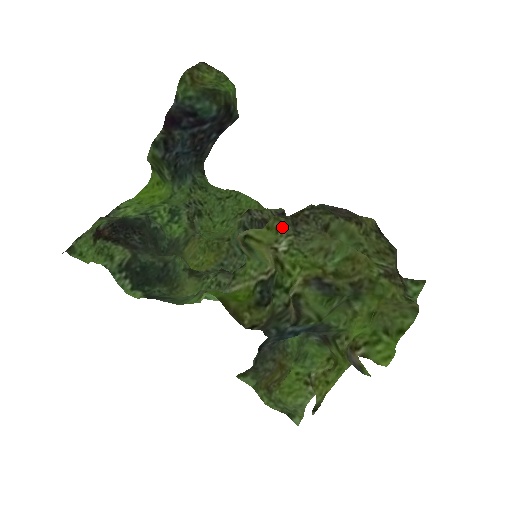
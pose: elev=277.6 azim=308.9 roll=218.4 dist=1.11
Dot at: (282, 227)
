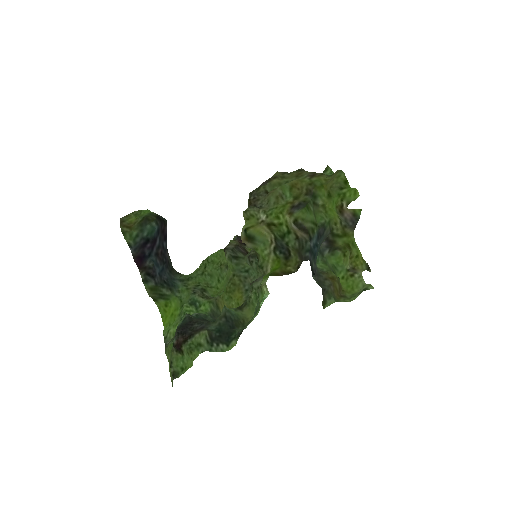
Dot at: (252, 212)
